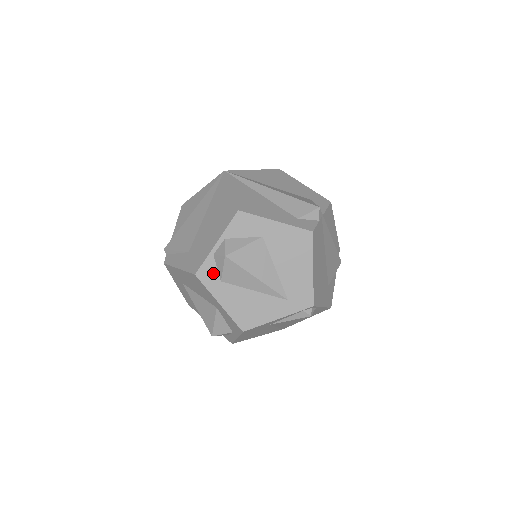
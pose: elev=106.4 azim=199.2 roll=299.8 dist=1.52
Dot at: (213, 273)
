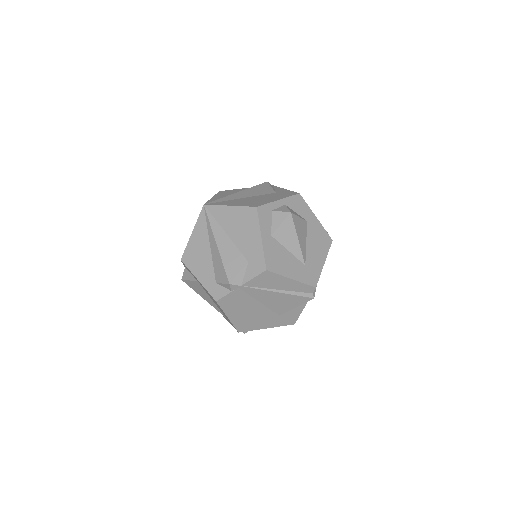
Dot at: occluded
